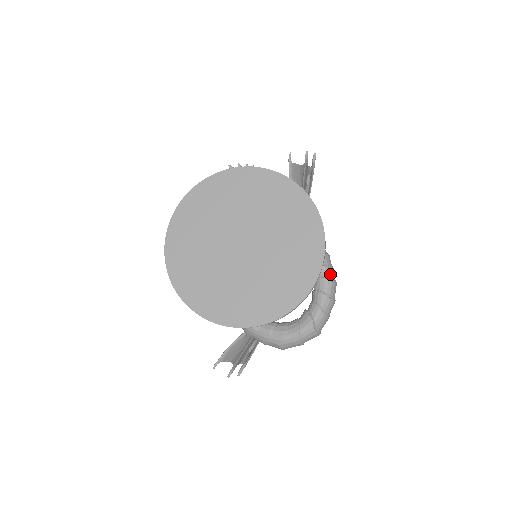
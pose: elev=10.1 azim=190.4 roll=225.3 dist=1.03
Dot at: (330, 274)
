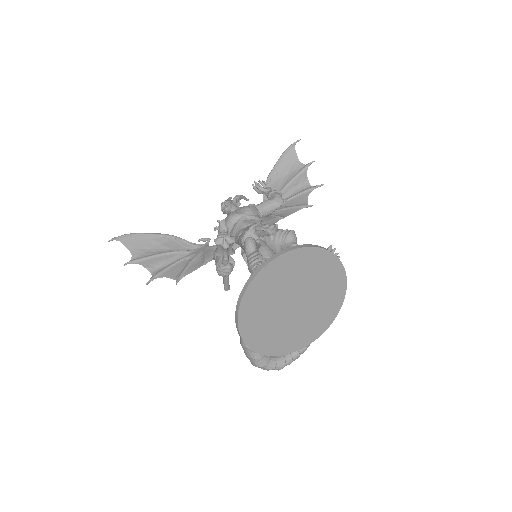
Dot at: occluded
